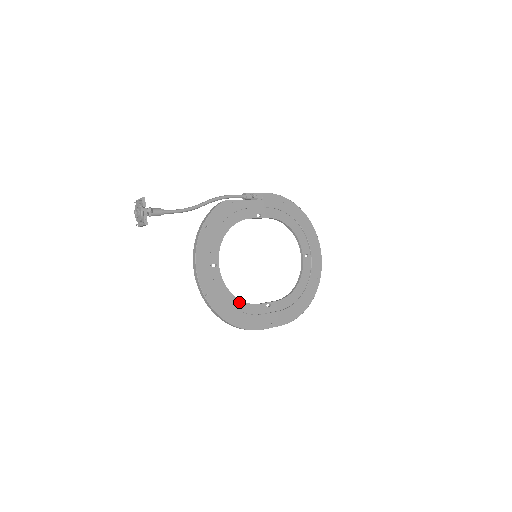
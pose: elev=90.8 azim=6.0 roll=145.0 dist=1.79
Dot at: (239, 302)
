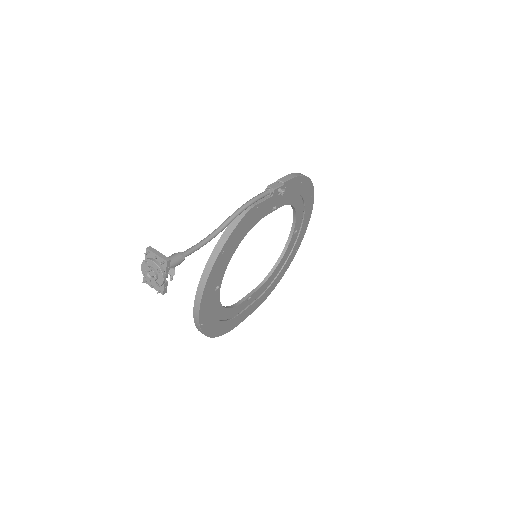
Dot at: (227, 311)
